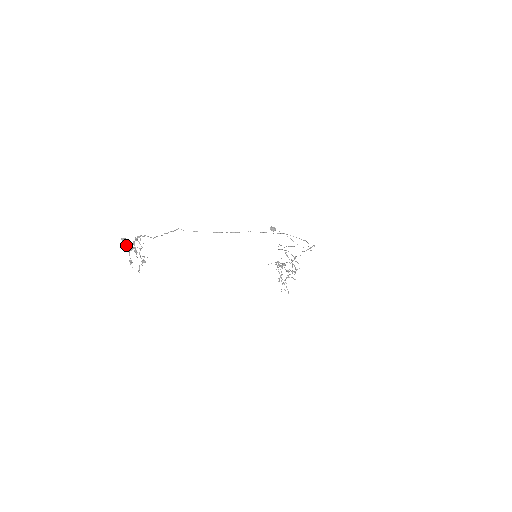
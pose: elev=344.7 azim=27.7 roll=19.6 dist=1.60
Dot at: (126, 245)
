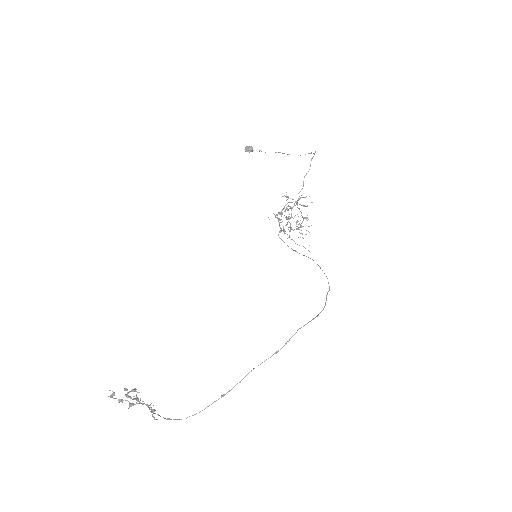
Dot at: occluded
